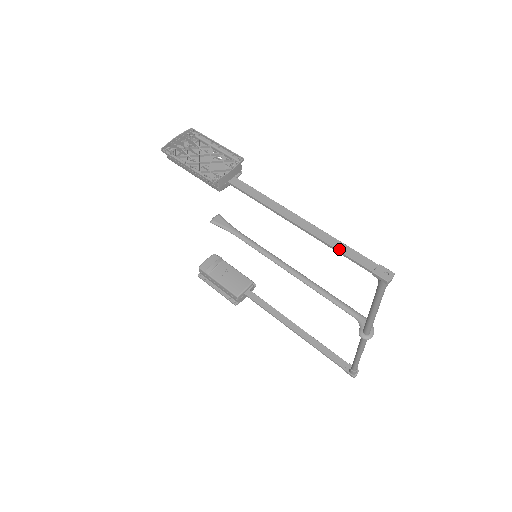
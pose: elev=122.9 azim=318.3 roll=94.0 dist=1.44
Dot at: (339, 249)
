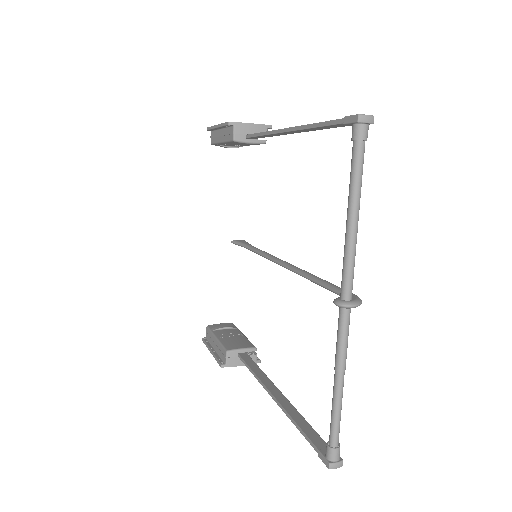
Dot at: (318, 123)
